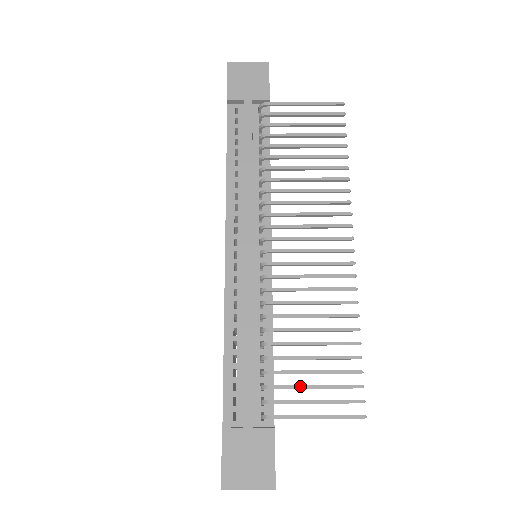
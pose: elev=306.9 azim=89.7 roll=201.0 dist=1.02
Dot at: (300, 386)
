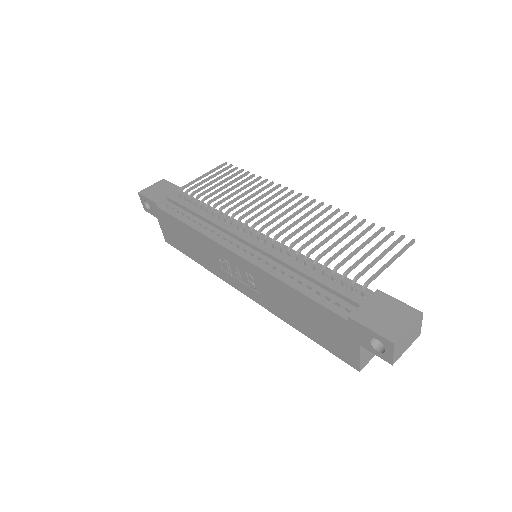
Dot at: (362, 257)
